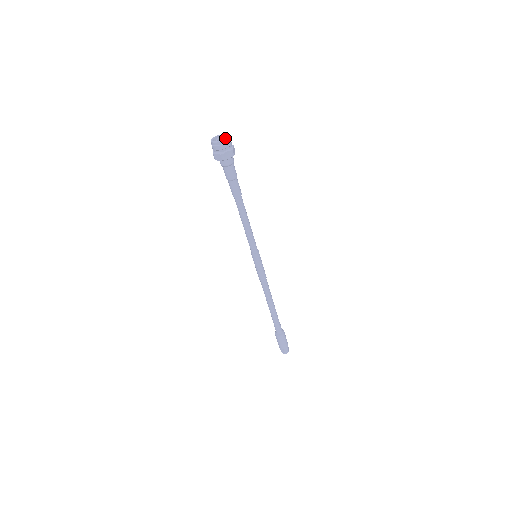
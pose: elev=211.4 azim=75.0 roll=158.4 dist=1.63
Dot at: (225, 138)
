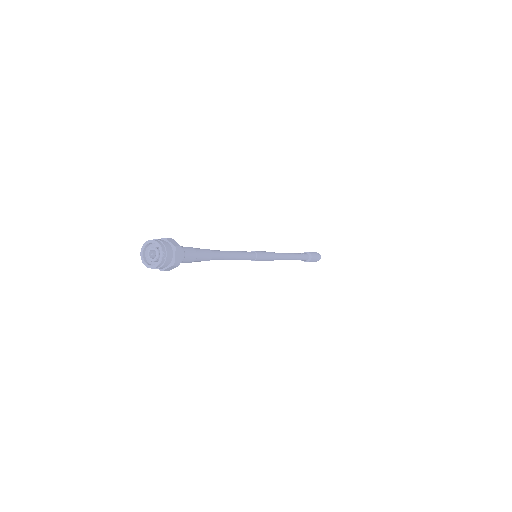
Dot at: (157, 262)
